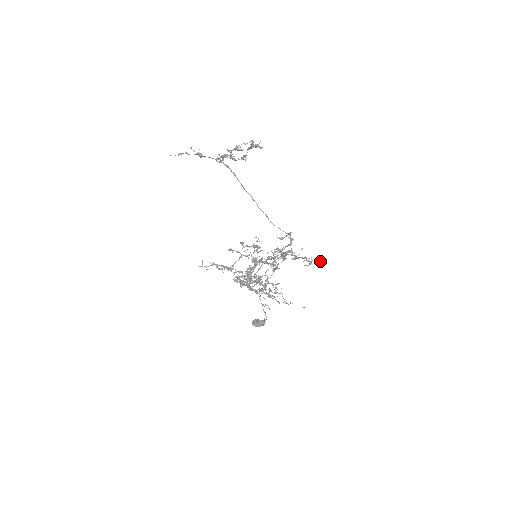
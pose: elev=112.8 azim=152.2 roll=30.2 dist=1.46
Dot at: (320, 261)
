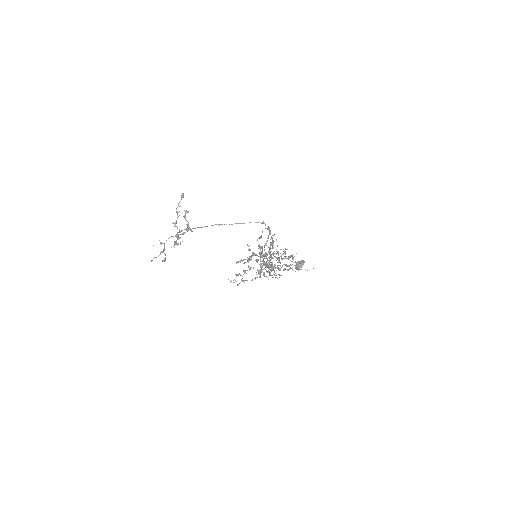
Dot at: (293, 258)
